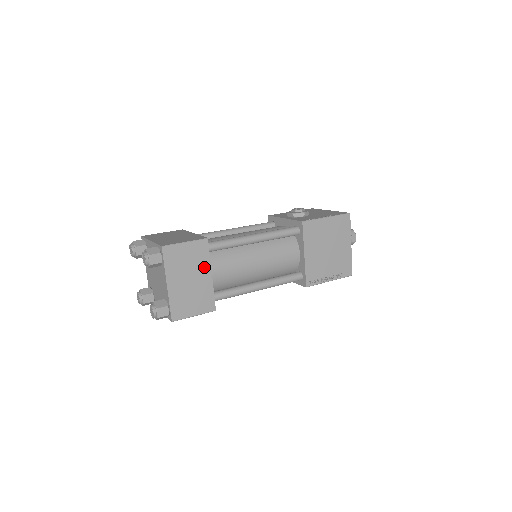
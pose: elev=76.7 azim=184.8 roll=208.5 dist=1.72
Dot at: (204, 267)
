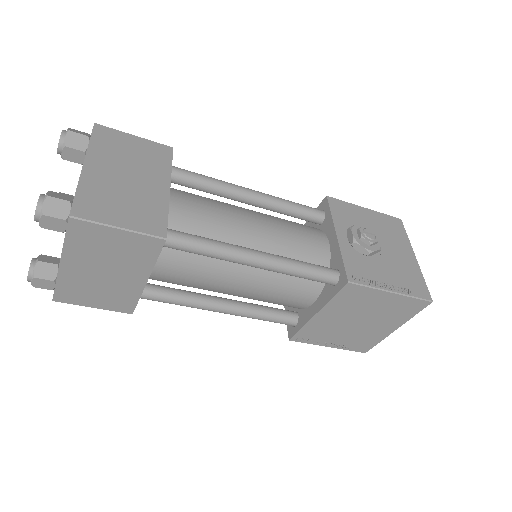
Dot at: (139, 268)
